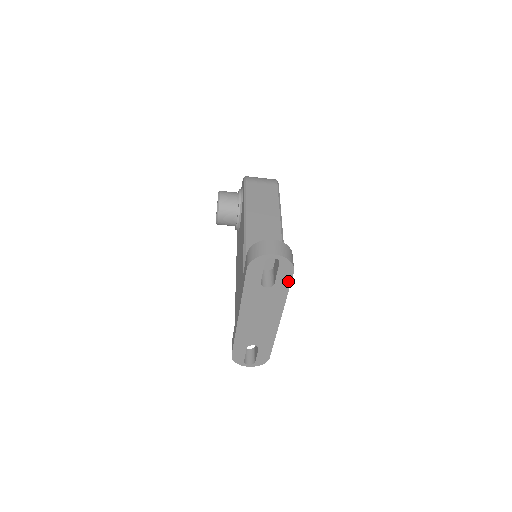
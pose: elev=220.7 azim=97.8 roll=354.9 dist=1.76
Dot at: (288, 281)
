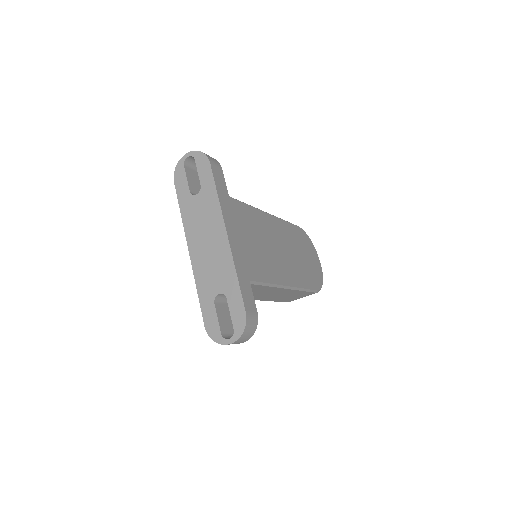
Dot at: (210, 175)
